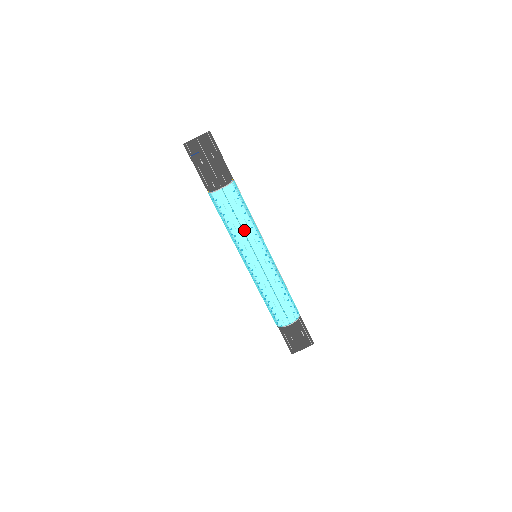
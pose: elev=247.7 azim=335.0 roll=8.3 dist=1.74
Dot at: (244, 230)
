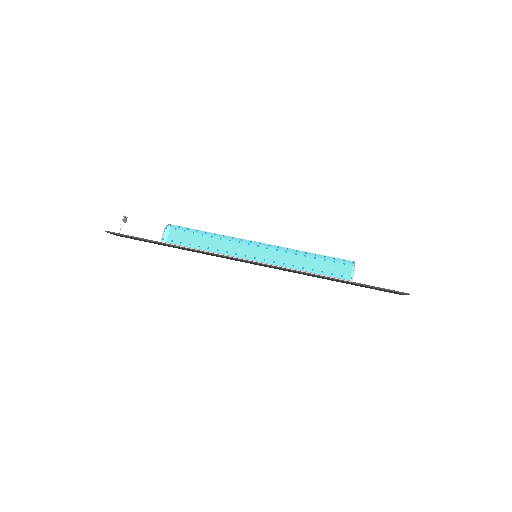
Dot at: occluded
